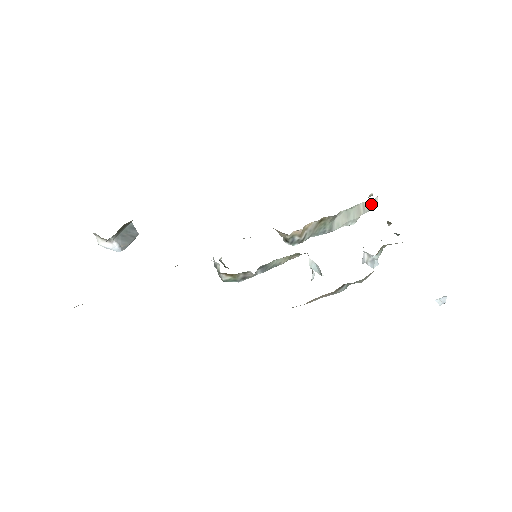
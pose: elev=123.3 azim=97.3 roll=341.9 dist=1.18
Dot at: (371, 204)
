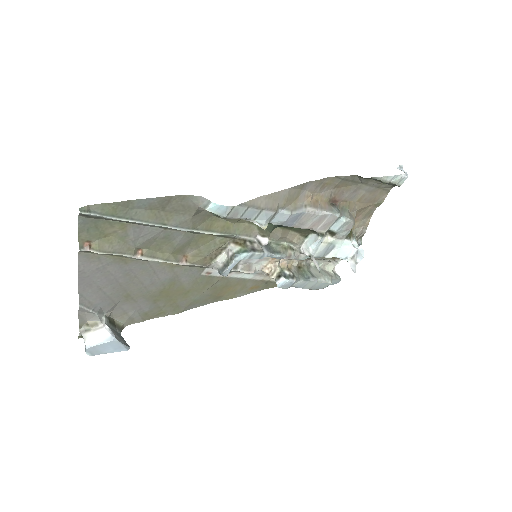
Dot at: (333, 274)
